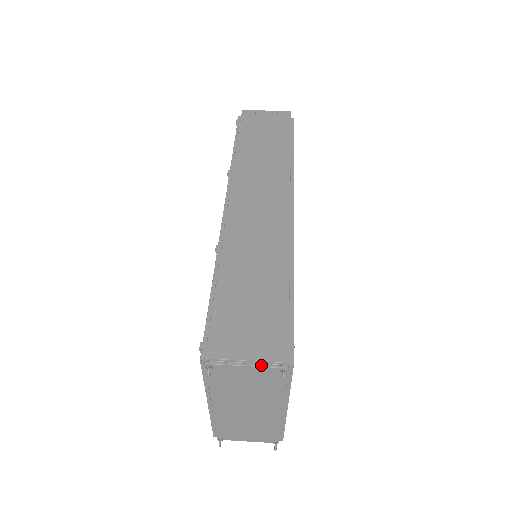
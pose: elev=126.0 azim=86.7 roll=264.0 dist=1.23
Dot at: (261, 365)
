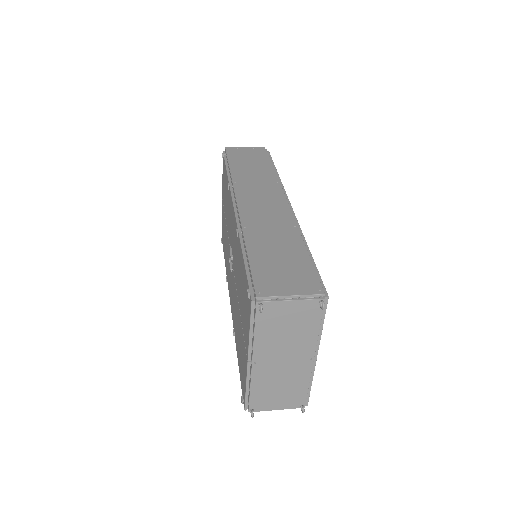
Dot at: (303, 298)
